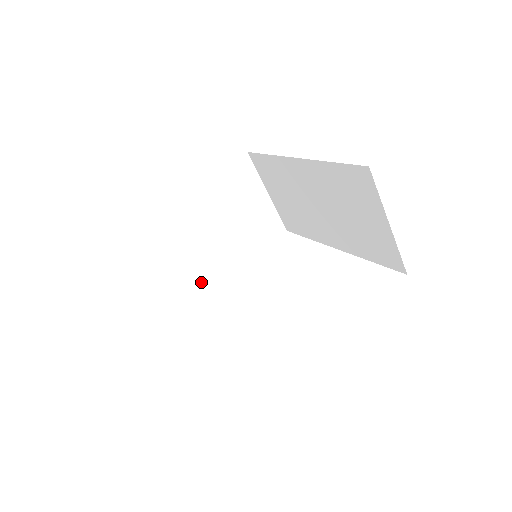
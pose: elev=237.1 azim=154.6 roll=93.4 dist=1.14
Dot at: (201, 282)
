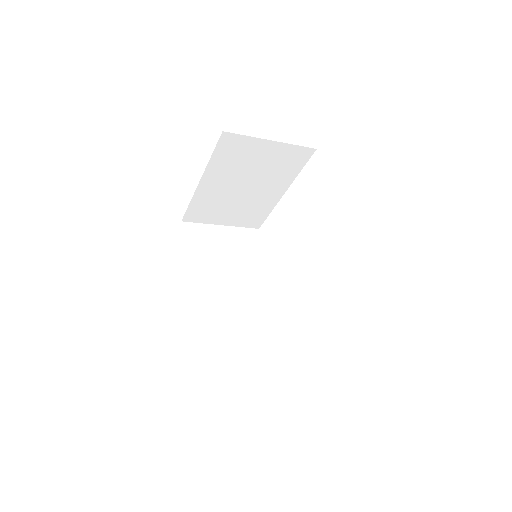
Dot at: (259, 211)
